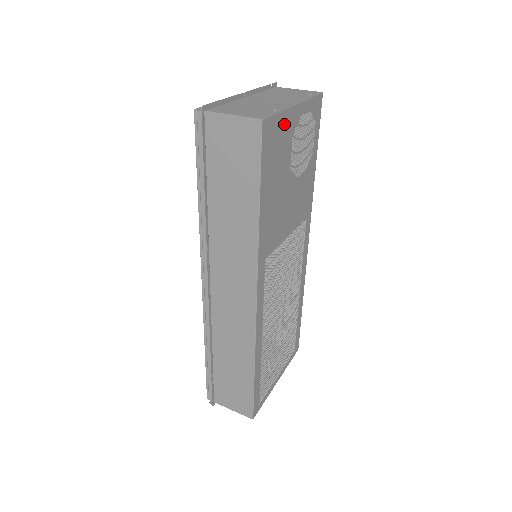
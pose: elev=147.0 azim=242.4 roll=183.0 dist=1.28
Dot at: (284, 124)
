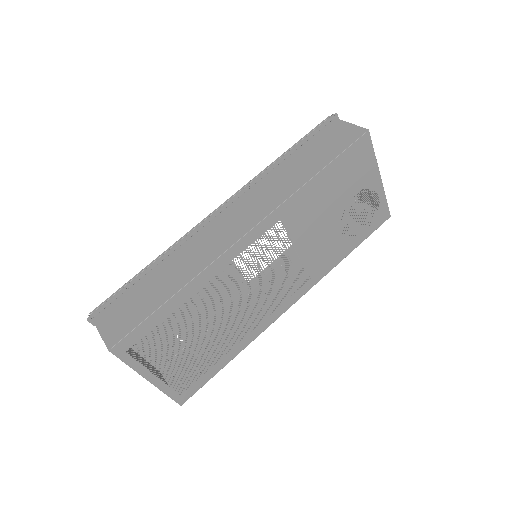
Dot at: (369, 168)
